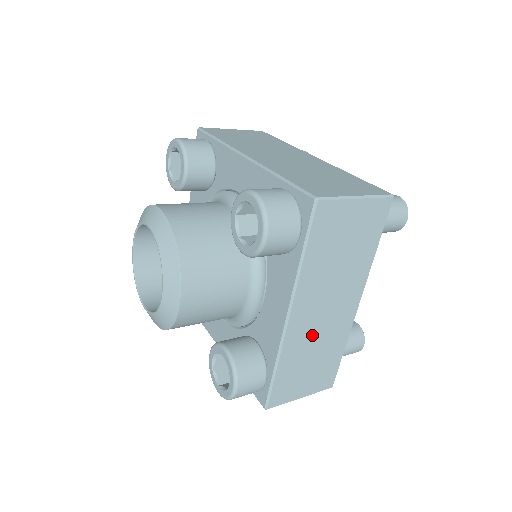
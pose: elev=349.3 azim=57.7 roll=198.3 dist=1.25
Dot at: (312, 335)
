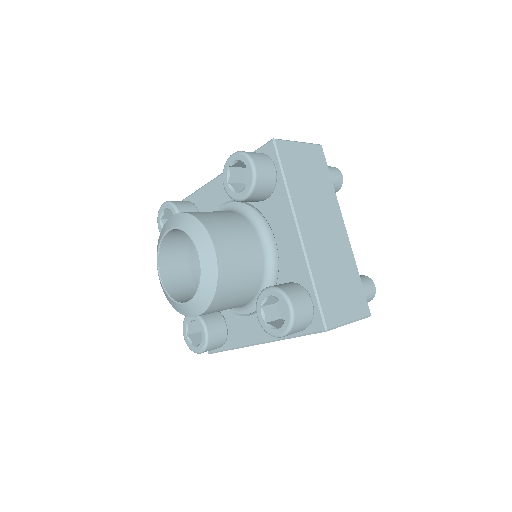
Dot at: (325, 252)
